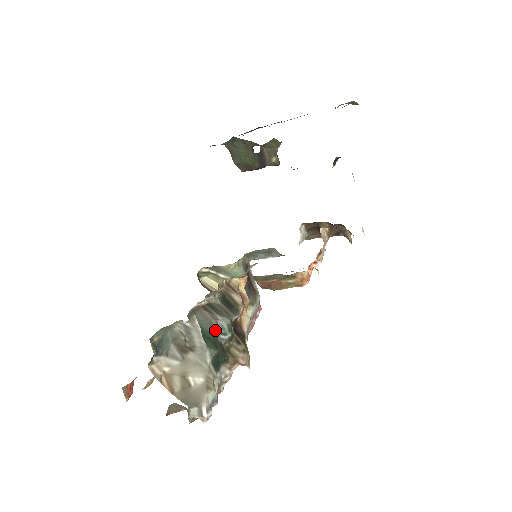
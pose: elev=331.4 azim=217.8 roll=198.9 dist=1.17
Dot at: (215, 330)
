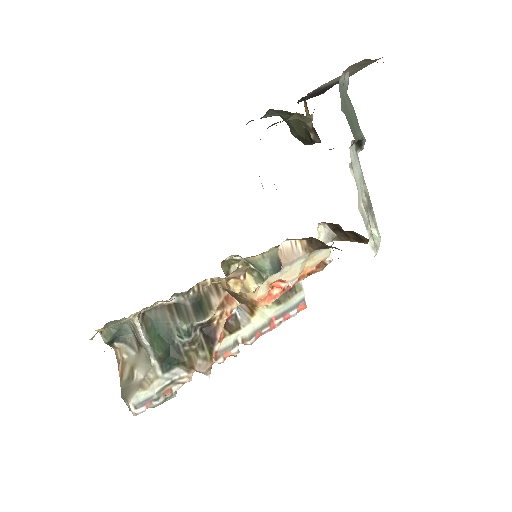
Dot at: (172, 331)
